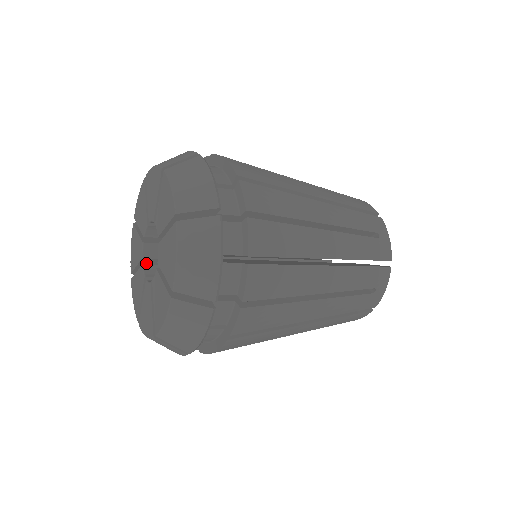
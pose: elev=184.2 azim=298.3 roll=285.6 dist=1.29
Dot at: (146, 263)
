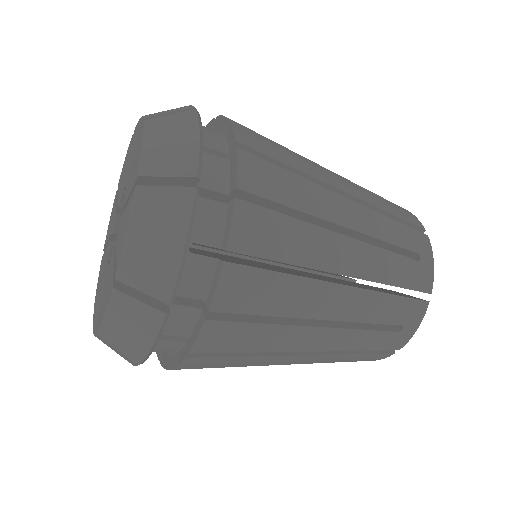
Dot at: occluded
